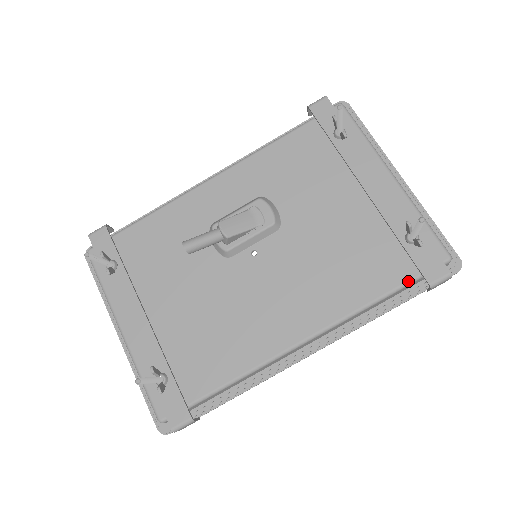
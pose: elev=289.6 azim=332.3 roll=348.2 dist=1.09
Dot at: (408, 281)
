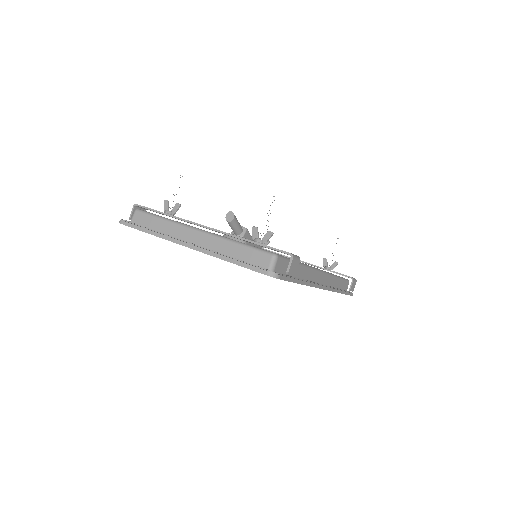
Dot at: (341, 277)
